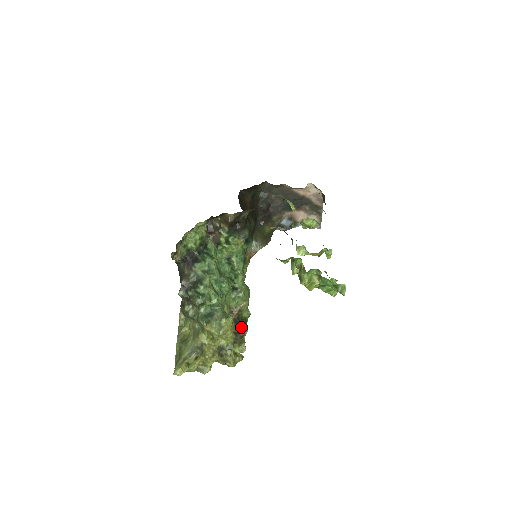
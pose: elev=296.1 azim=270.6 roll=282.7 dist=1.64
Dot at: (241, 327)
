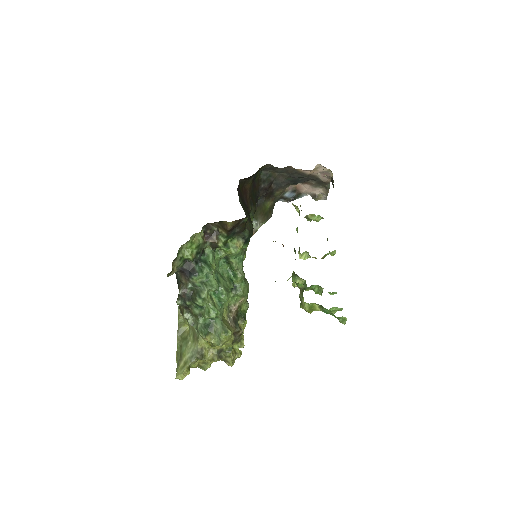
Dot at: (240, 322)
